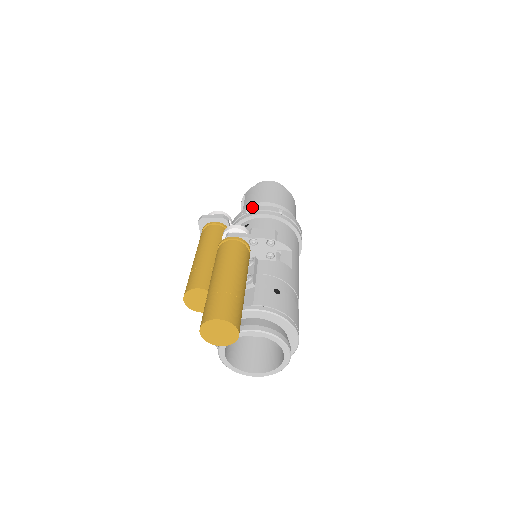
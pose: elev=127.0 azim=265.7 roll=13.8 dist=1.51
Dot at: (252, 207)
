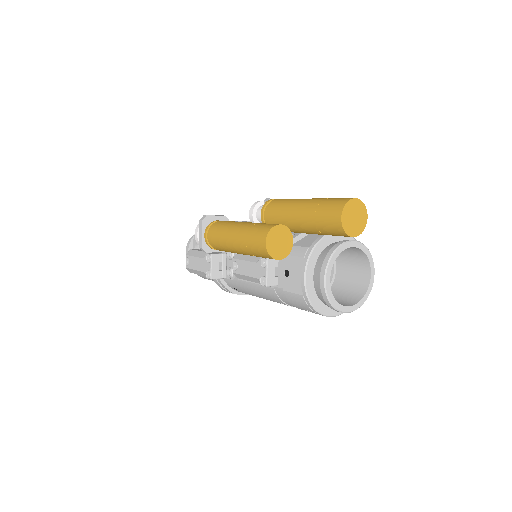
Dot at: occluded
